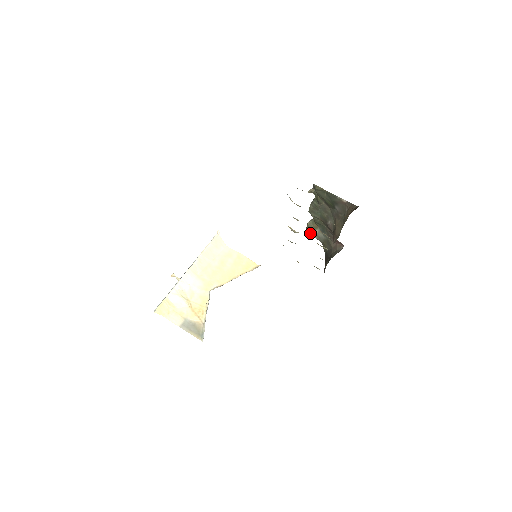
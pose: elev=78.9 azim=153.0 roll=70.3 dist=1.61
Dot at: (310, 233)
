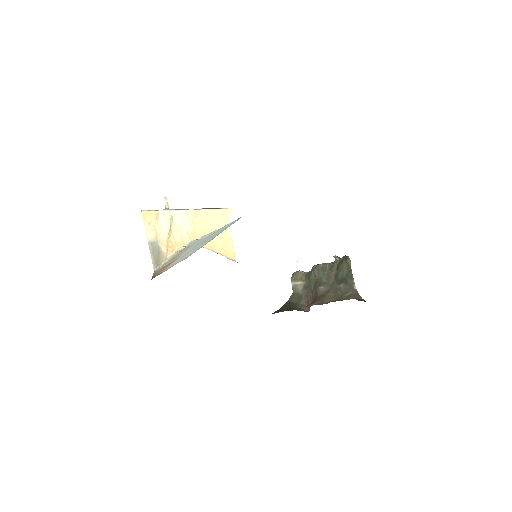
Dot at: (293, 278)
